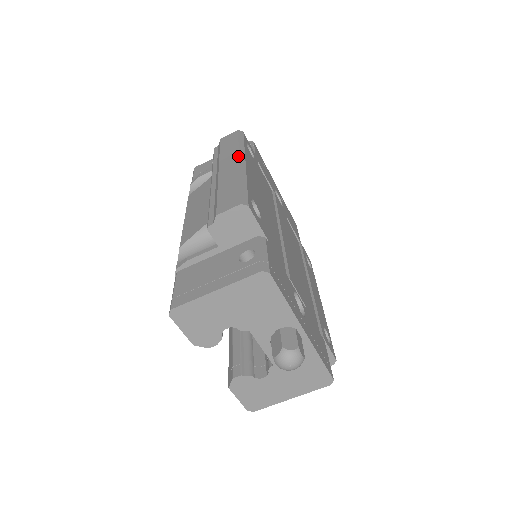
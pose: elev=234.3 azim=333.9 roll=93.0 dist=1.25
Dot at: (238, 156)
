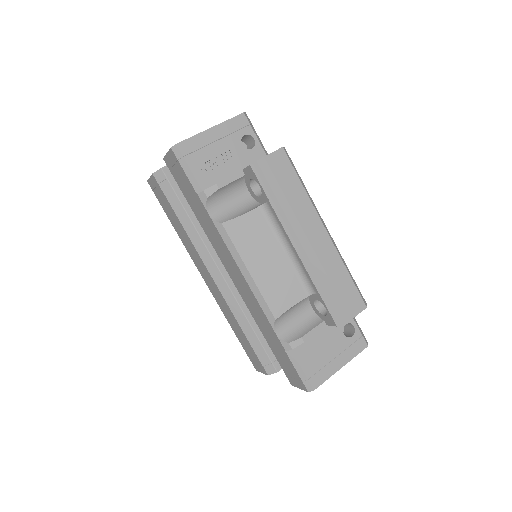
Dot at: (320, 219)
